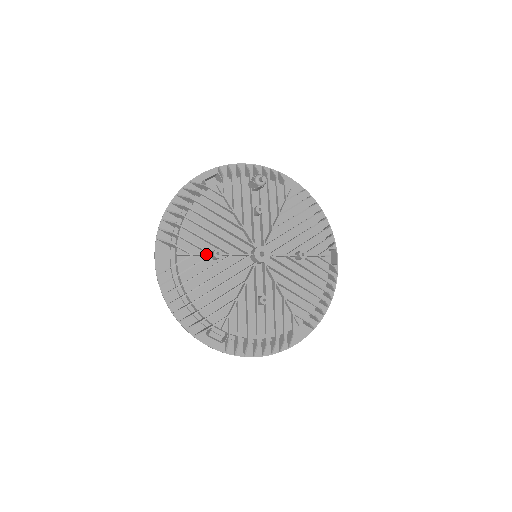
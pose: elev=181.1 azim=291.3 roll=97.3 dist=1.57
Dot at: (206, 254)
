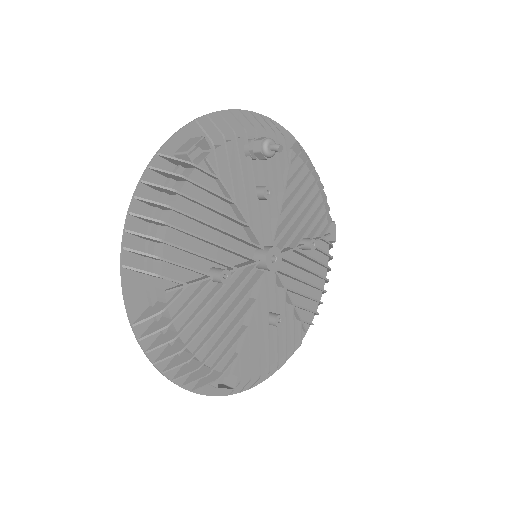
Dot at: (206, 279)
